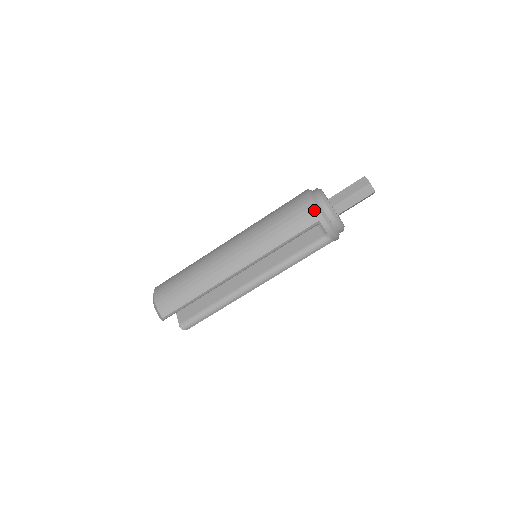
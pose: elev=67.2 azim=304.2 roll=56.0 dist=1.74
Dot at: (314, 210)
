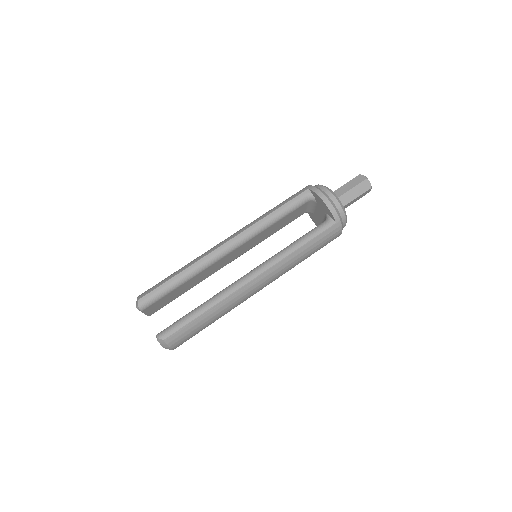
Dot at: (305, 187)
